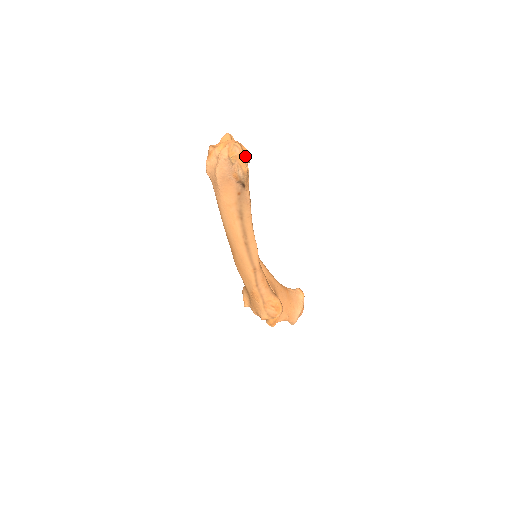
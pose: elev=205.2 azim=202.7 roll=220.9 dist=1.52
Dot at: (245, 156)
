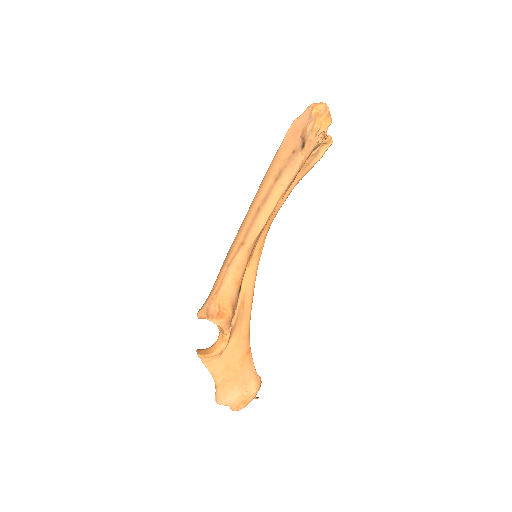
Dot at: (326, 124)
